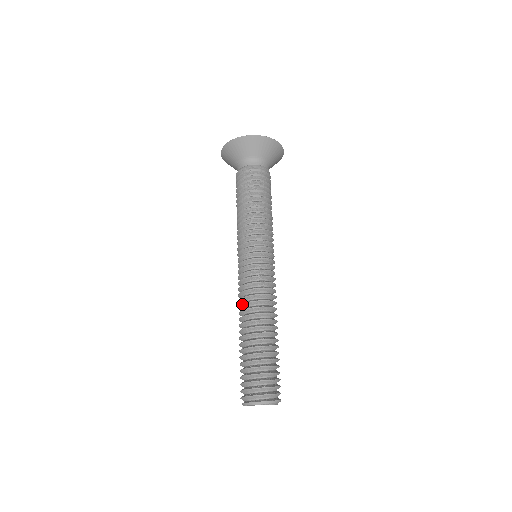
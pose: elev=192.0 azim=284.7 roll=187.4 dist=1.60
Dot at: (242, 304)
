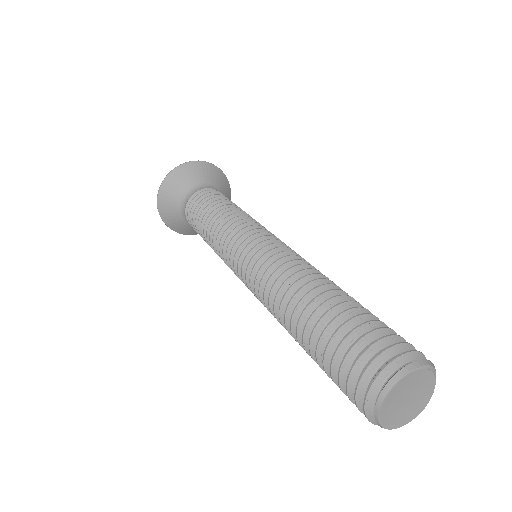
Dot at: (276, 280)
